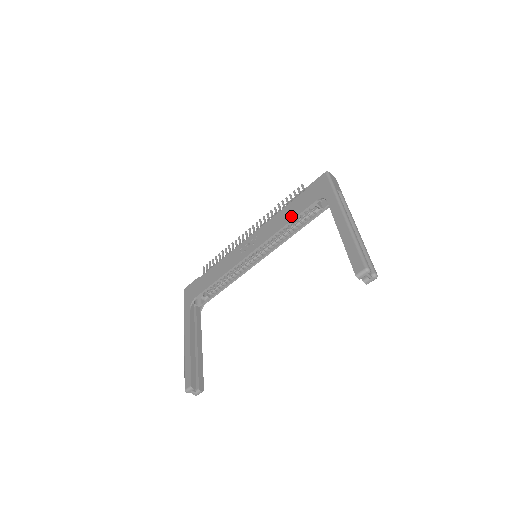
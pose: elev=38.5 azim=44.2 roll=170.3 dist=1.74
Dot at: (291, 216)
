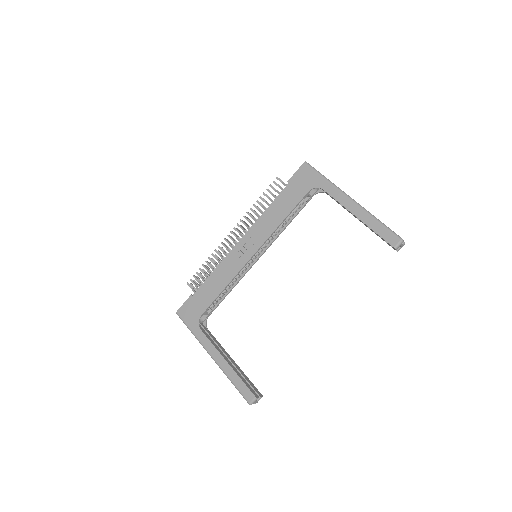
Dot at: (286, 210)
